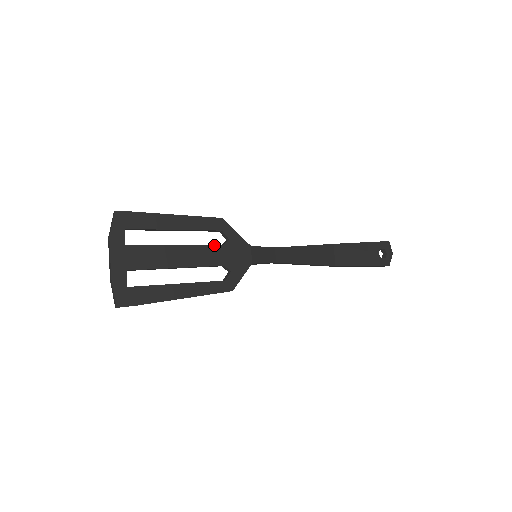
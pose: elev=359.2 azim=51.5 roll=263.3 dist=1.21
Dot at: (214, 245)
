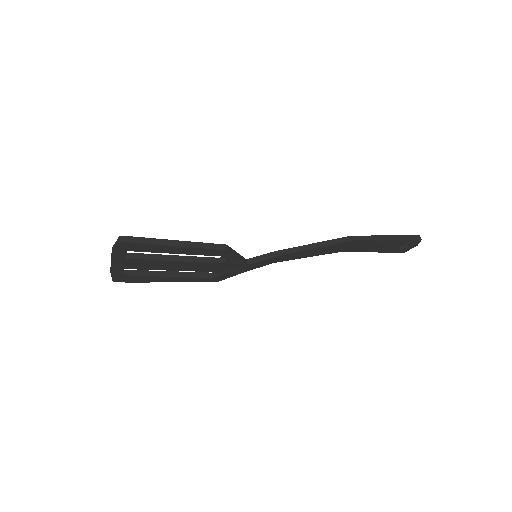
Dot at: (211, 263)
